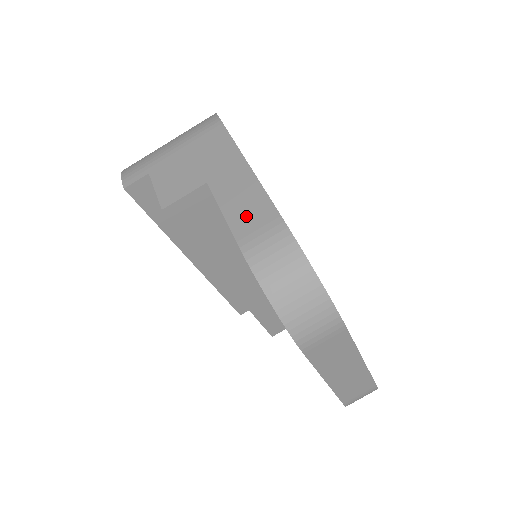
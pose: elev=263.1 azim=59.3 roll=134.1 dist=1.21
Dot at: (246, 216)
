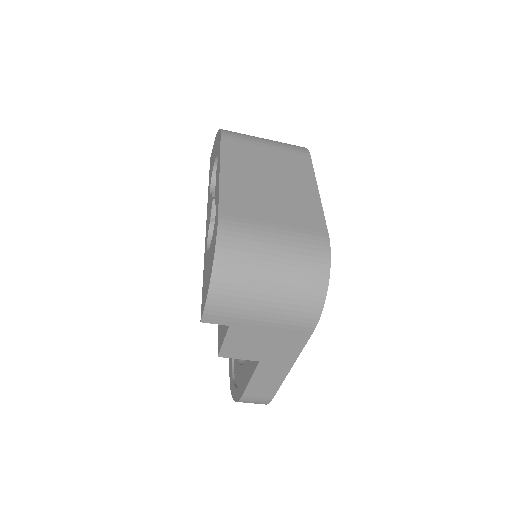
Dot at: (259, 390)
